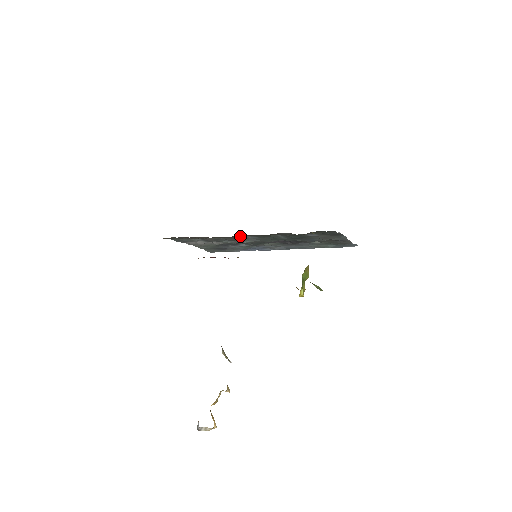
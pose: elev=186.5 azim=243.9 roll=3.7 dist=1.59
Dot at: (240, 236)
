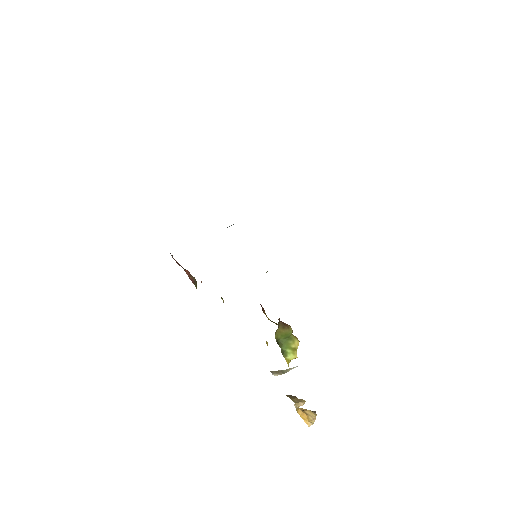
Dot at: occluded
